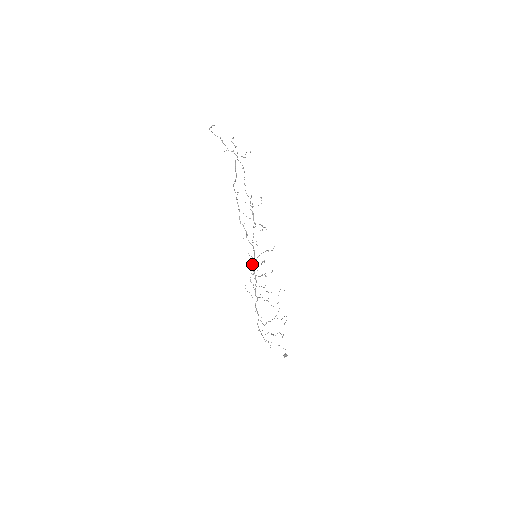
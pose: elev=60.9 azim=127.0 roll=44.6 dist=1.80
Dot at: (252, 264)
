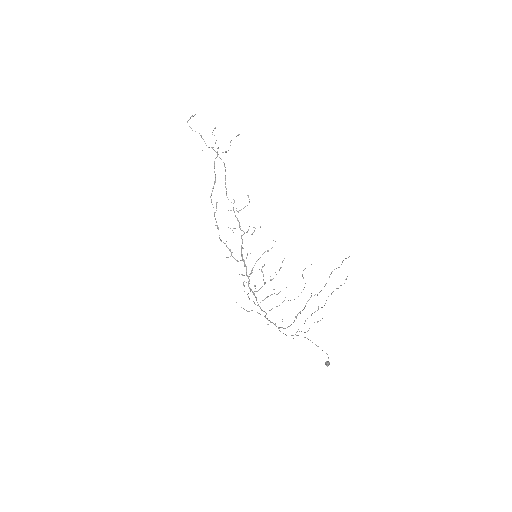
Dot at: occluded
